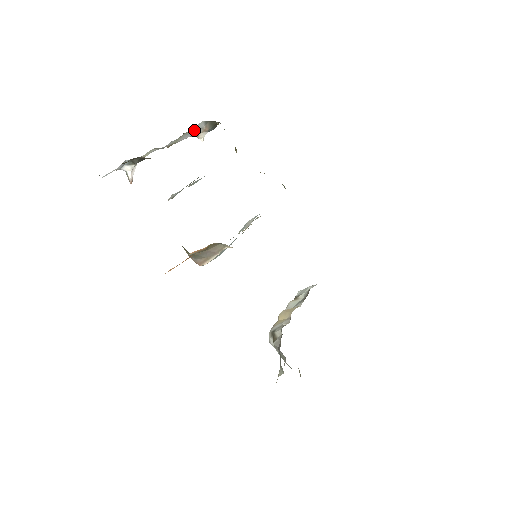
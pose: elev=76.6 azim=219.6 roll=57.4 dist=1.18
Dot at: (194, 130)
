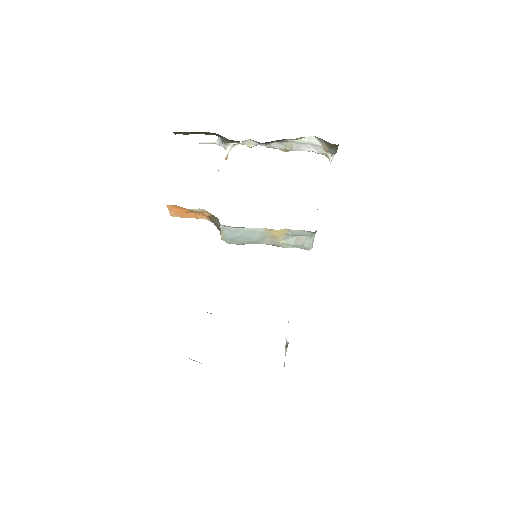
Dot at: (309, 144)
